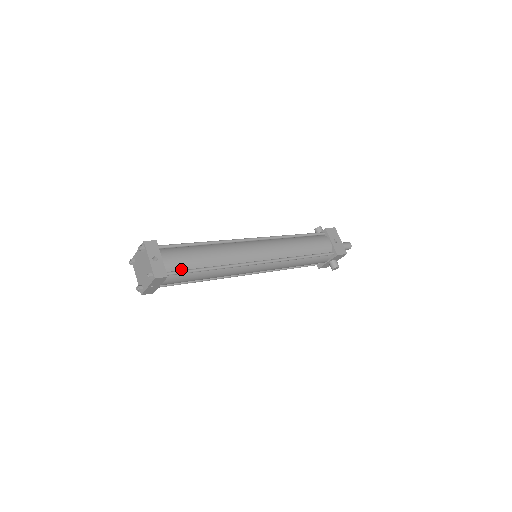
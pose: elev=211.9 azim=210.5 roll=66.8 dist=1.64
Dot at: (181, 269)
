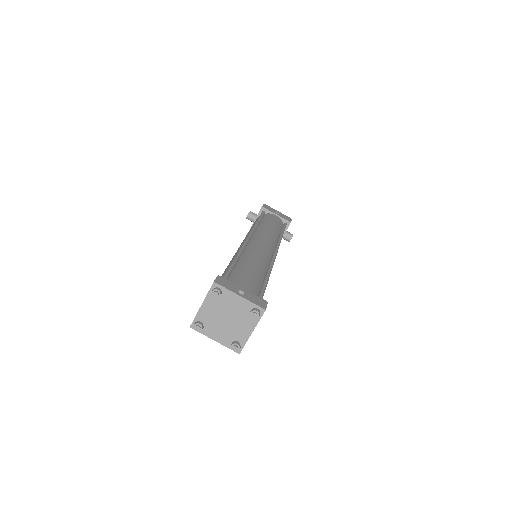
Dot at: (257, 292)
